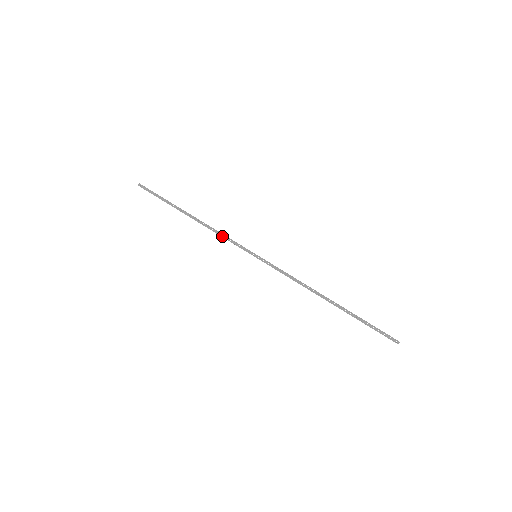
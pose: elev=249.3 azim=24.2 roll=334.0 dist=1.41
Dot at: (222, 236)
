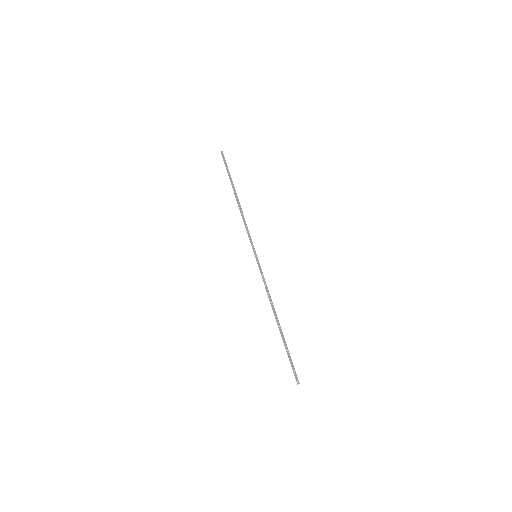
Dot at: (246, 226)
